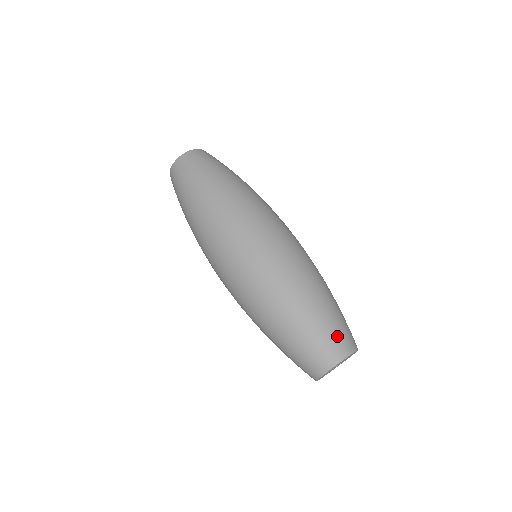
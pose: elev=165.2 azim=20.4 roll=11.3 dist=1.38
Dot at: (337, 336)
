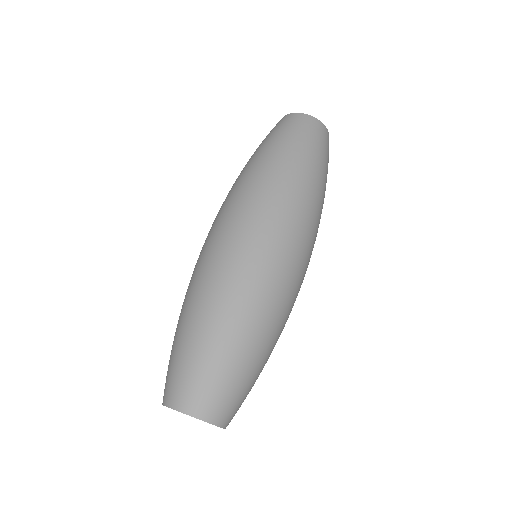
Dot at: (221, 395)
